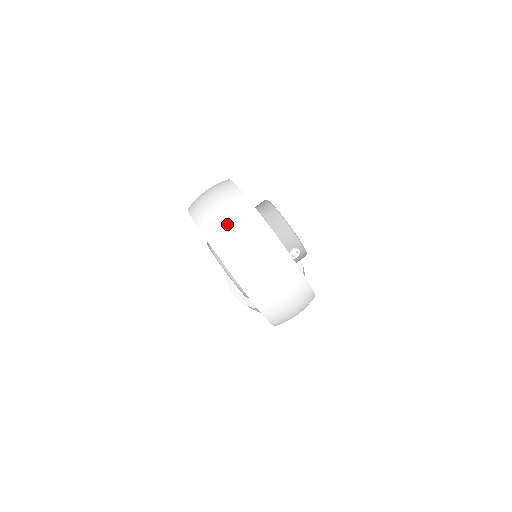
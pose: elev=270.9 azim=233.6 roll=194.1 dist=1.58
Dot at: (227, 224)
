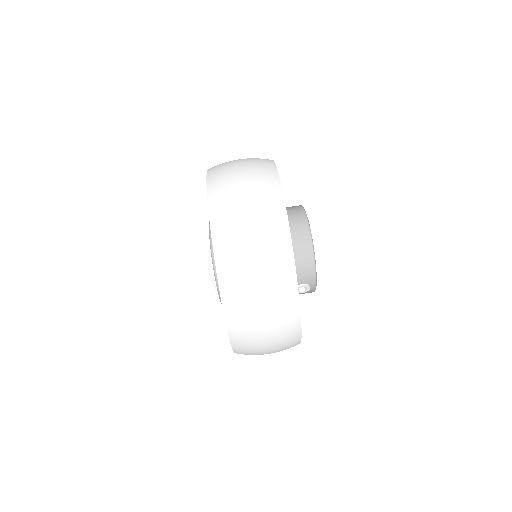
Dot at: (246, 230)
